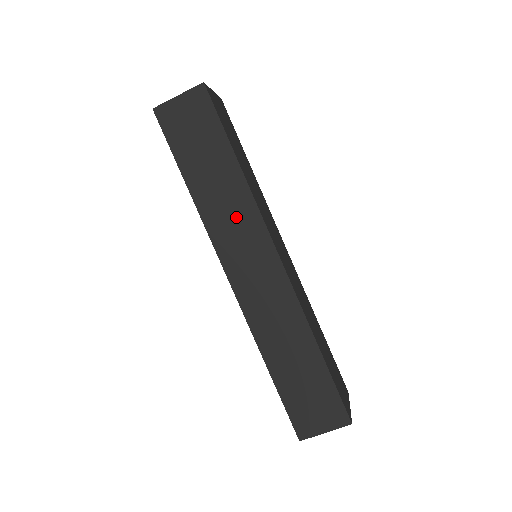
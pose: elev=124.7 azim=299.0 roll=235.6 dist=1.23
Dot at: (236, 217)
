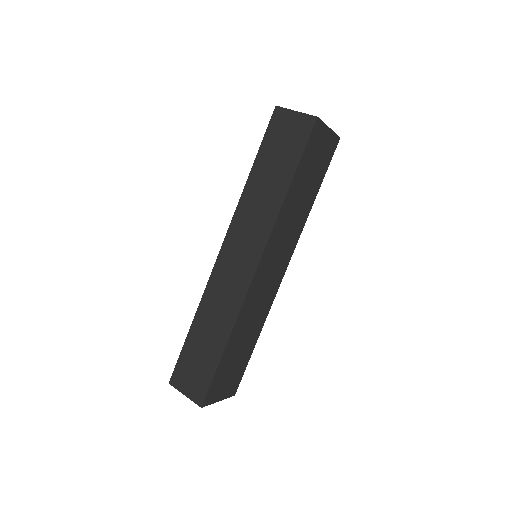
Dot at: (257, 219)
